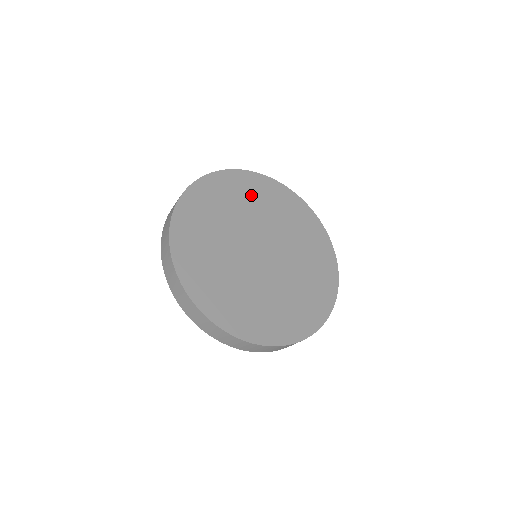
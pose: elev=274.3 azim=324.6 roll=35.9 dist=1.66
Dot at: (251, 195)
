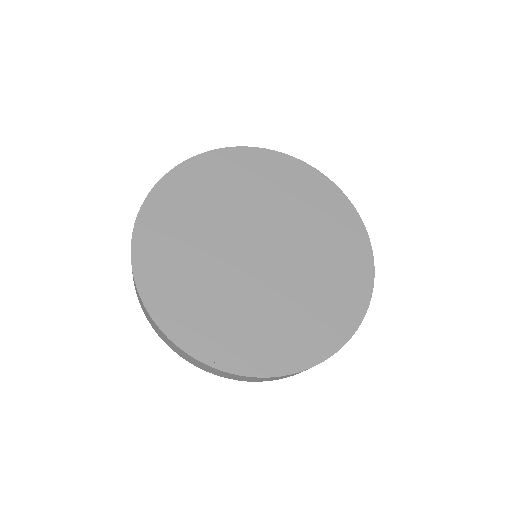
Dot at: (204, 191)
